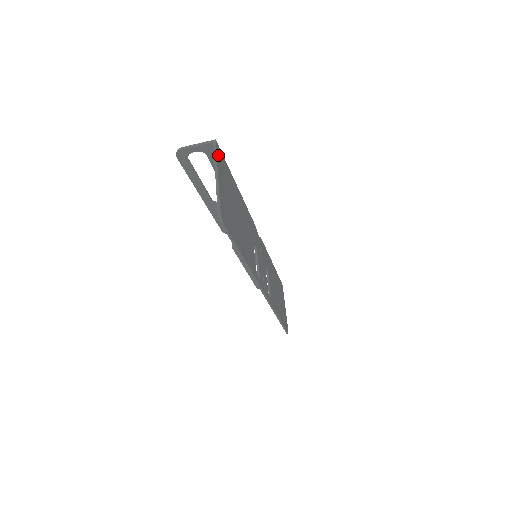
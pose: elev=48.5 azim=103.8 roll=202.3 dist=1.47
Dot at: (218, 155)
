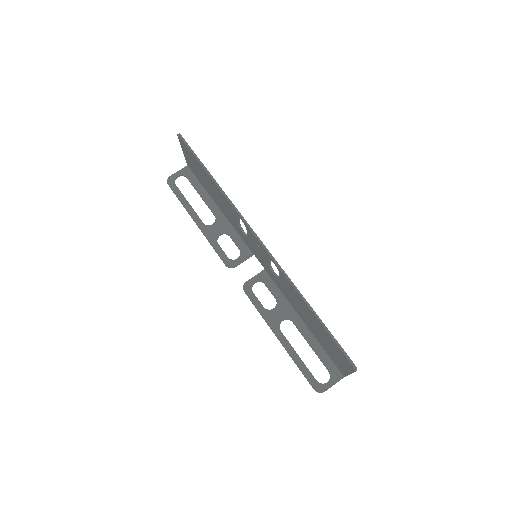
Dot at: occluded
